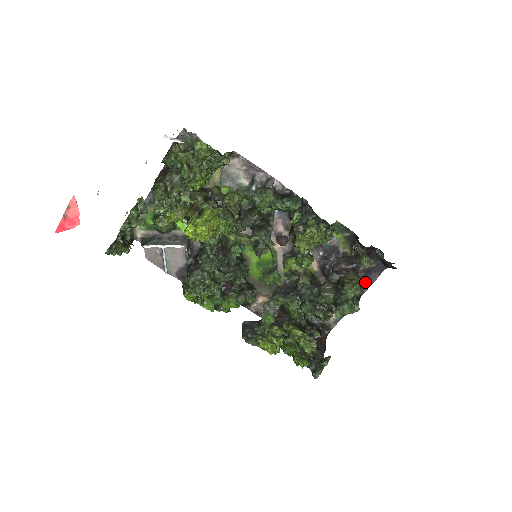
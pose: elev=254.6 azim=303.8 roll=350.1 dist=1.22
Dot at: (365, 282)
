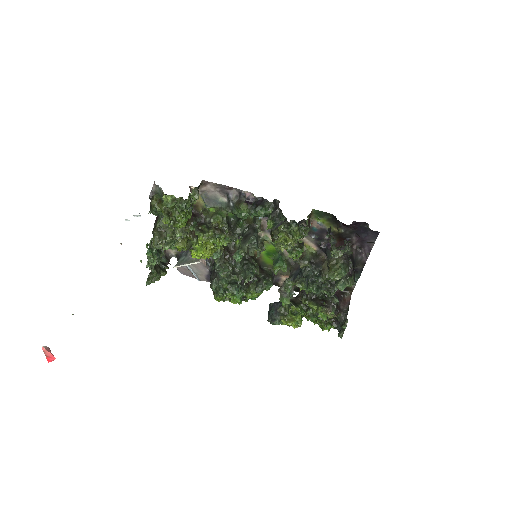
Dot at: (364, 249)
